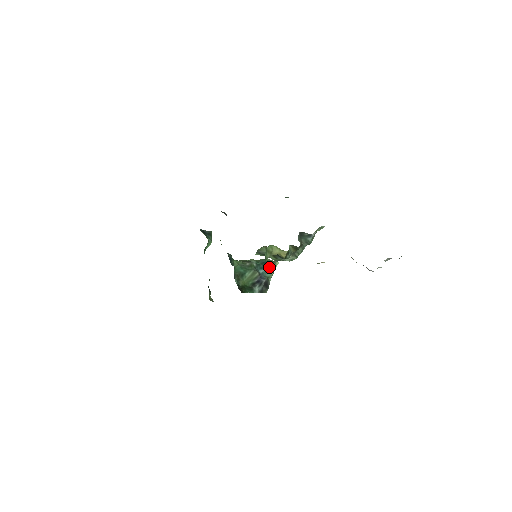
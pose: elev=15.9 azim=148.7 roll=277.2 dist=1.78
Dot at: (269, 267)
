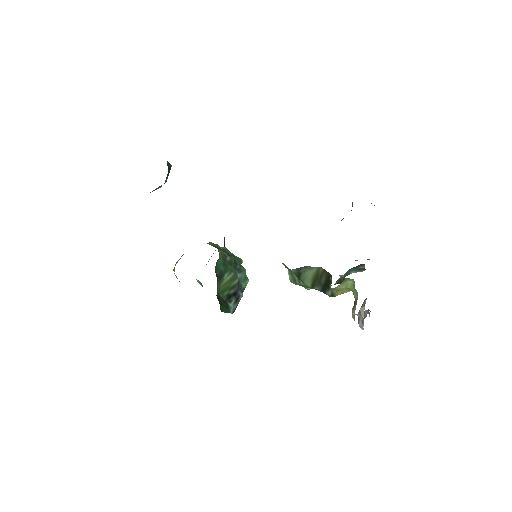
Dot at: occluded
